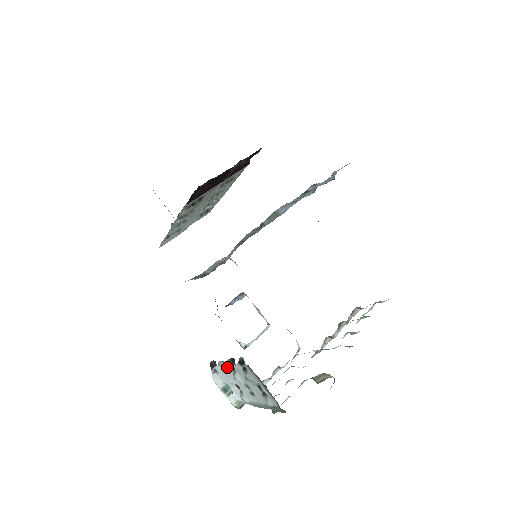
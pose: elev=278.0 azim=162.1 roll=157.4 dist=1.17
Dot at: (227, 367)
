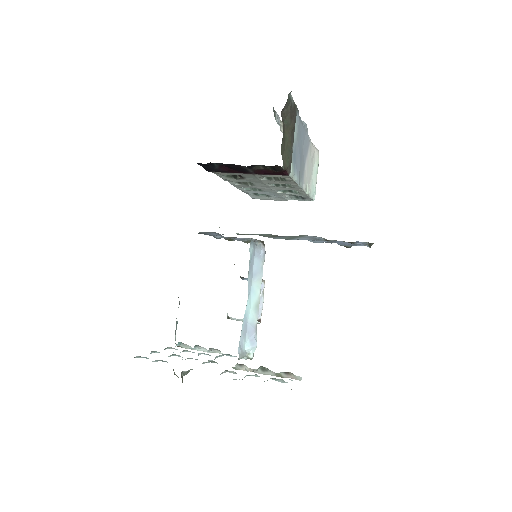
Dot at: occluded
